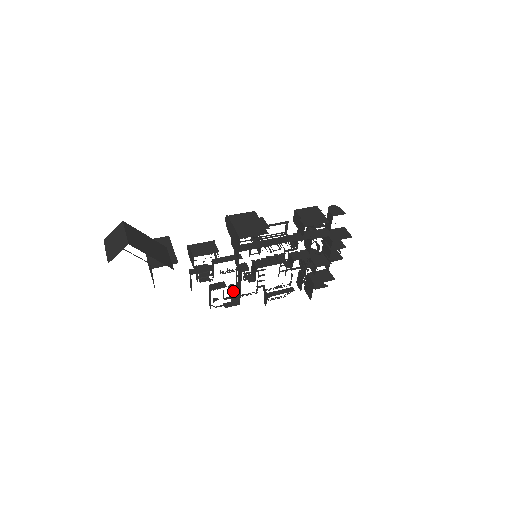
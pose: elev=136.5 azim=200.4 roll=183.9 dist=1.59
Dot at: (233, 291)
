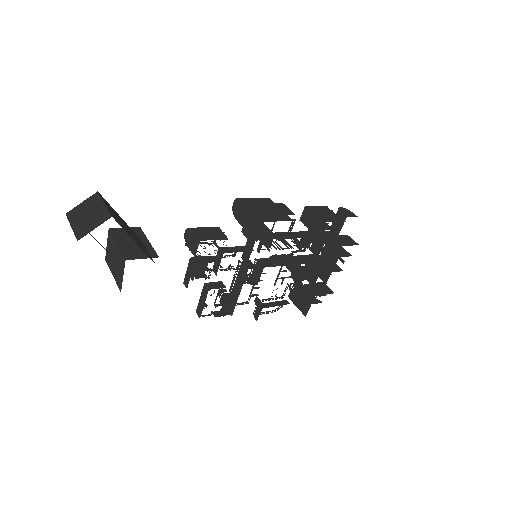
Dot at: (227, 296)
